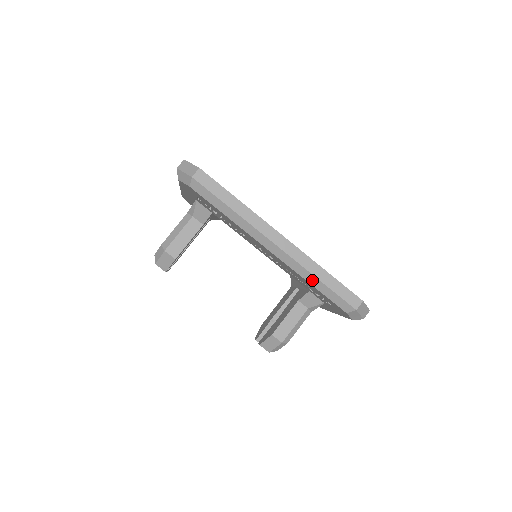
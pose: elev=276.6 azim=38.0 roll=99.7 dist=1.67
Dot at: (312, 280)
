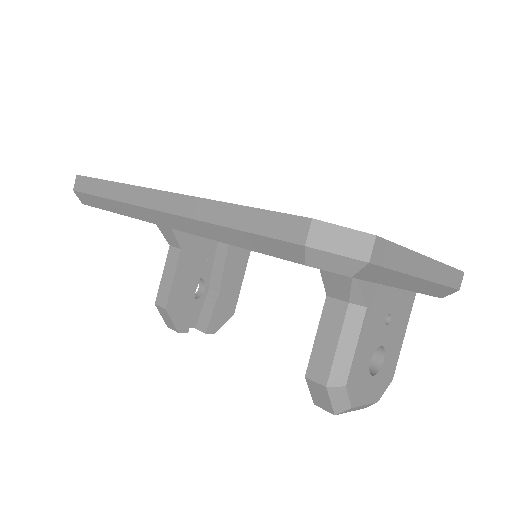
Dot at: (221, 234)
